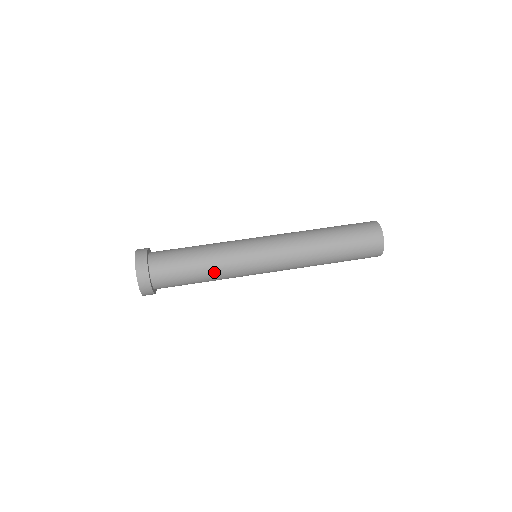
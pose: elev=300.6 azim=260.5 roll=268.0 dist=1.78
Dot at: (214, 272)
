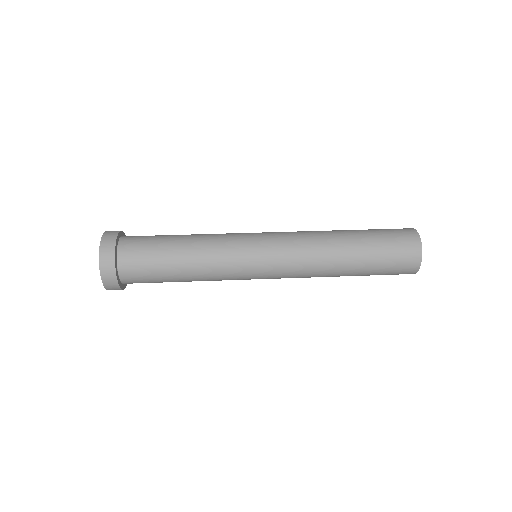
Dot at: (200, 273)
